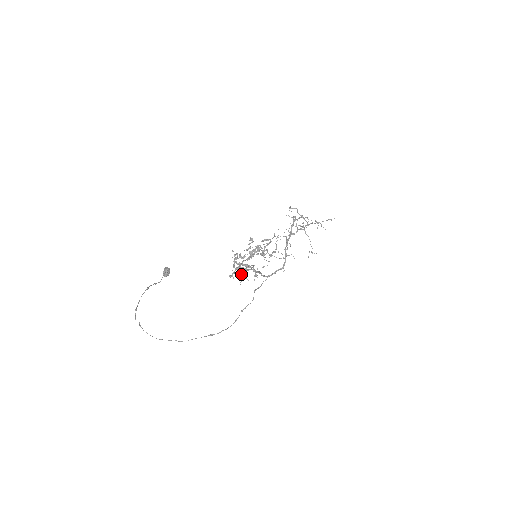
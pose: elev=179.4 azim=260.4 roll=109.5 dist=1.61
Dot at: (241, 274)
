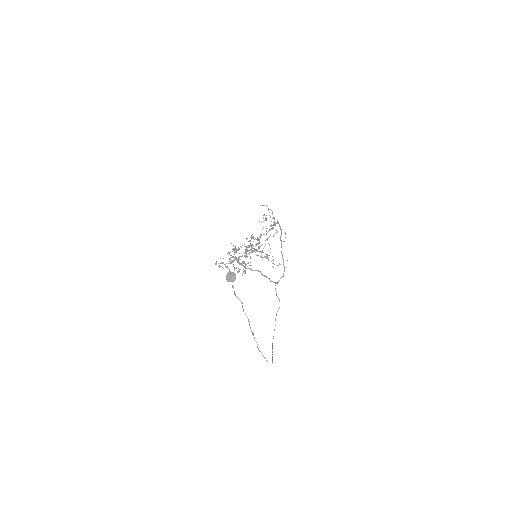
Dot at: (235, 268)
